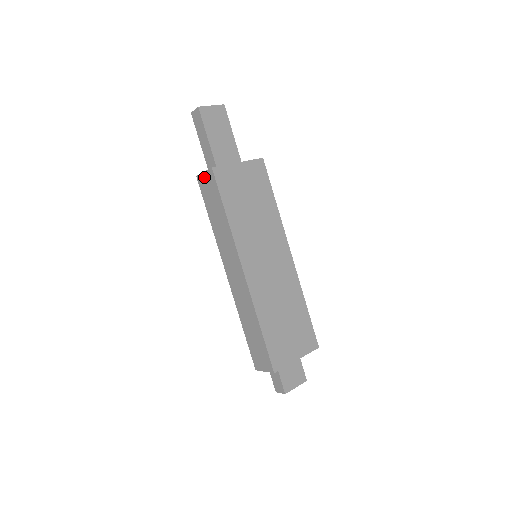
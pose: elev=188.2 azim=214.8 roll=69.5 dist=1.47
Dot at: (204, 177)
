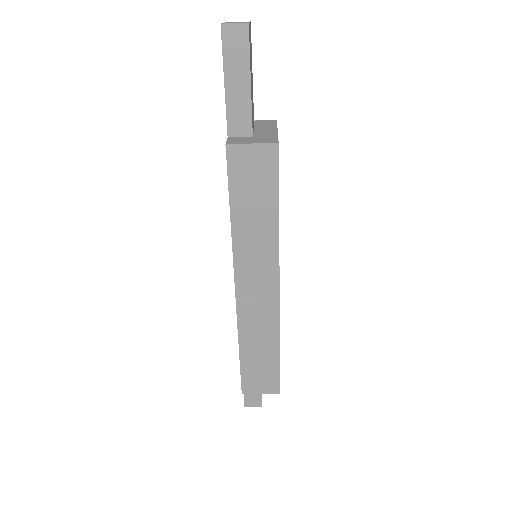
Dot at: (249, 151)
